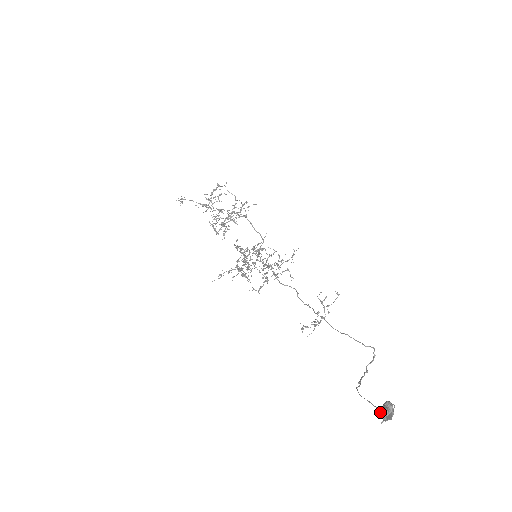
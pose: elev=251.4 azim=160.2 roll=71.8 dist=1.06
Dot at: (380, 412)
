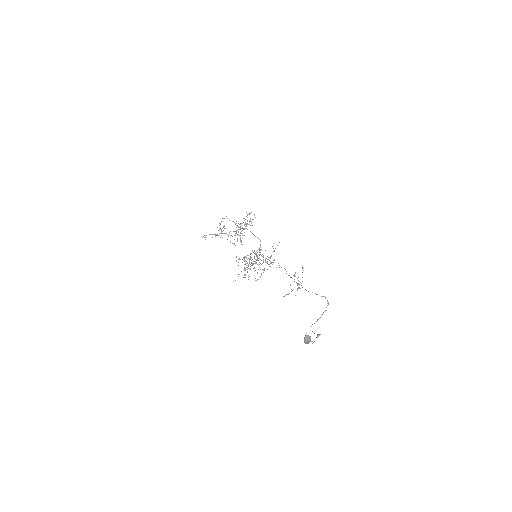
Dot at: (304, 341)
